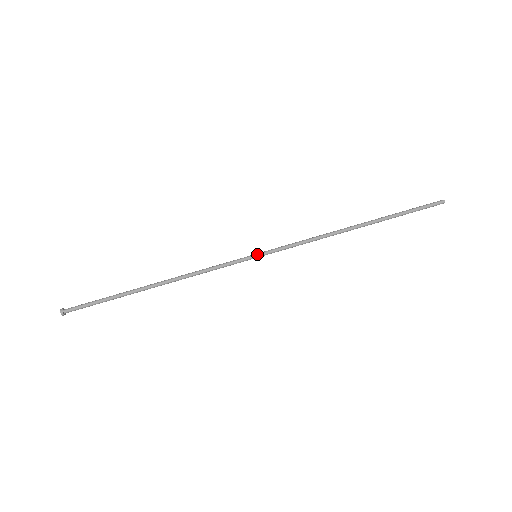
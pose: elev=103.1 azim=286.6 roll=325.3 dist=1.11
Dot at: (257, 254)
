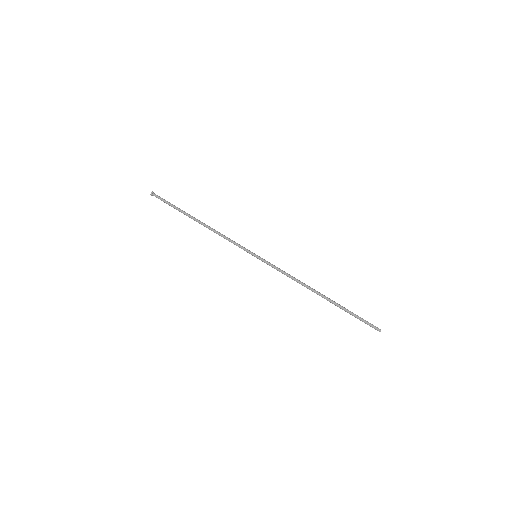
Dot at: (257, 255)
